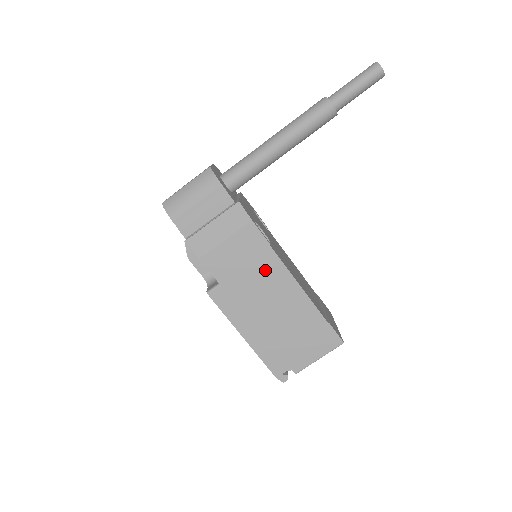
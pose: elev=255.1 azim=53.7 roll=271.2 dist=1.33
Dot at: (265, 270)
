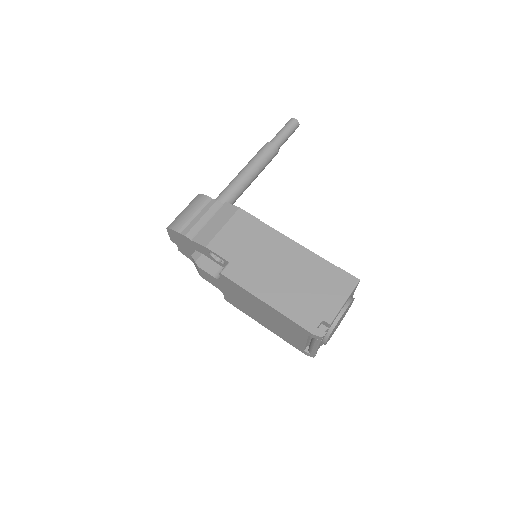
Dot at: (263, 240)
